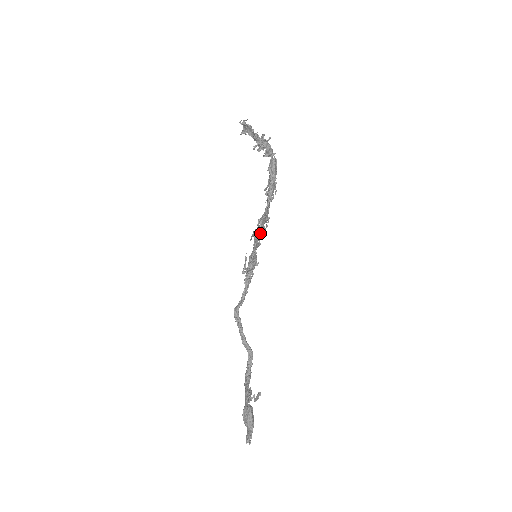
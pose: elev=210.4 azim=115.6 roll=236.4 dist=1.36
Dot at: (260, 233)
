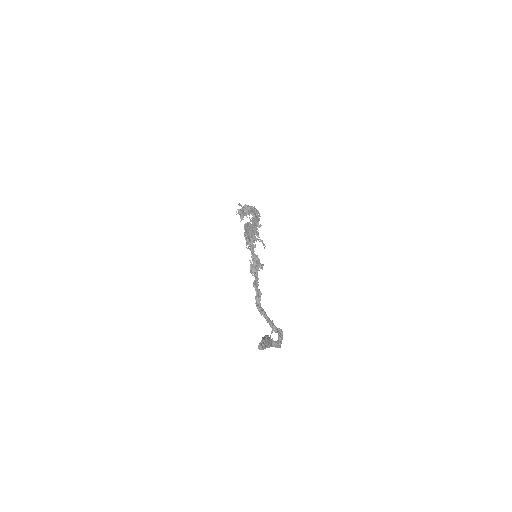
Dot at: (251, 238)
